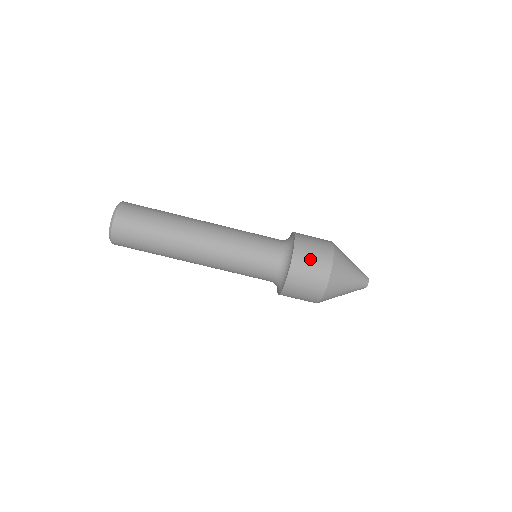
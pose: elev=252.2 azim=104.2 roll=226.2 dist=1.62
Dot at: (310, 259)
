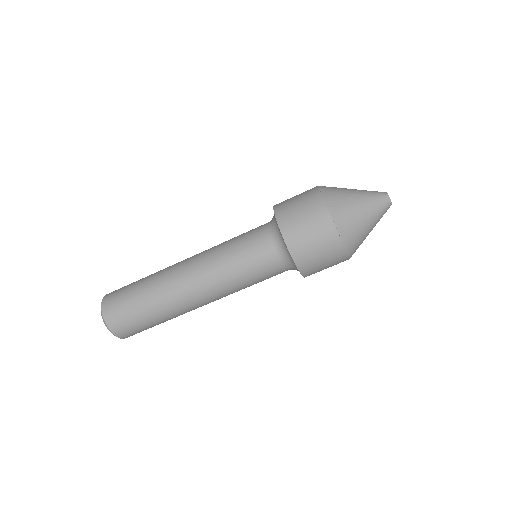
Dot at: (308, 239)
